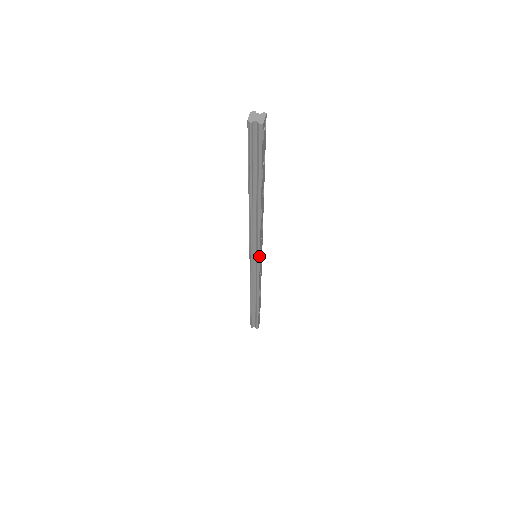
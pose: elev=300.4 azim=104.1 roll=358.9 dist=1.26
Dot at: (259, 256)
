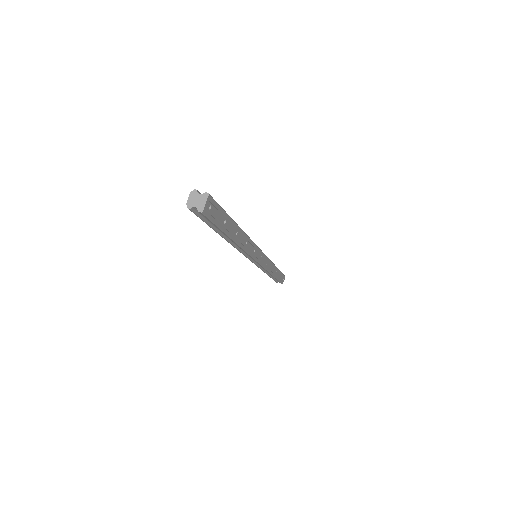
Dot at: (256, 261)
